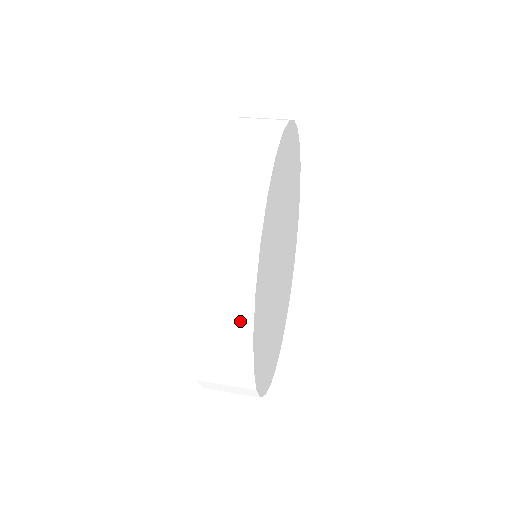
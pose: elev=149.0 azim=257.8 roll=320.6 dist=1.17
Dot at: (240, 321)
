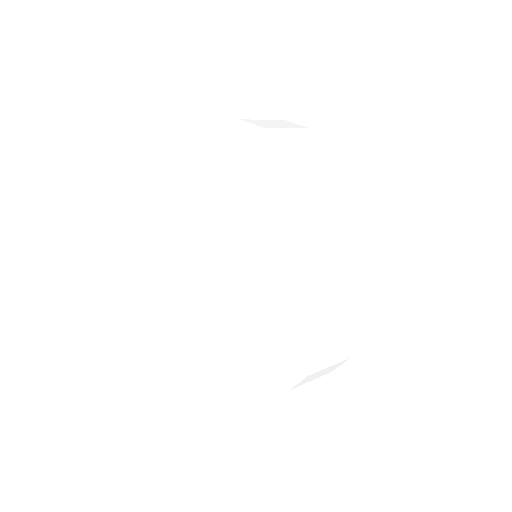
Dot at: (362, 325)
